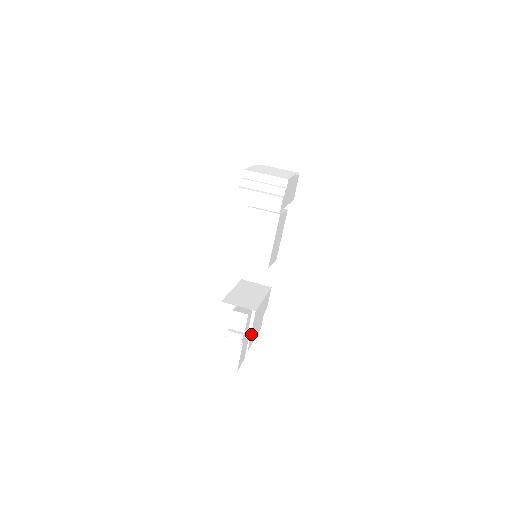
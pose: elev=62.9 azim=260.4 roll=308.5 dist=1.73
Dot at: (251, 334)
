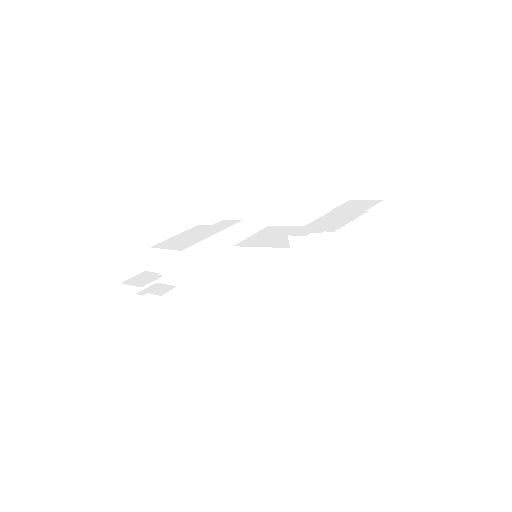
Dot at: occluded
